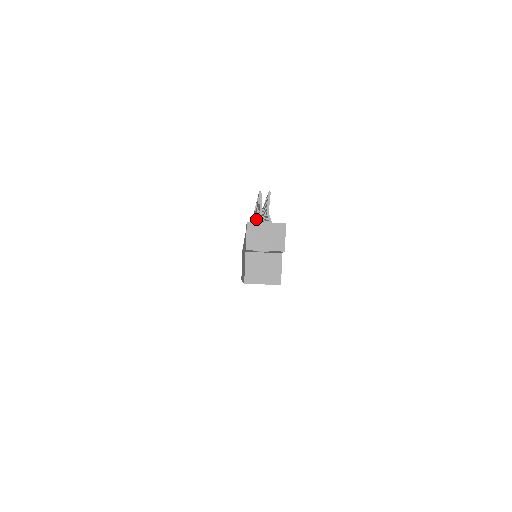
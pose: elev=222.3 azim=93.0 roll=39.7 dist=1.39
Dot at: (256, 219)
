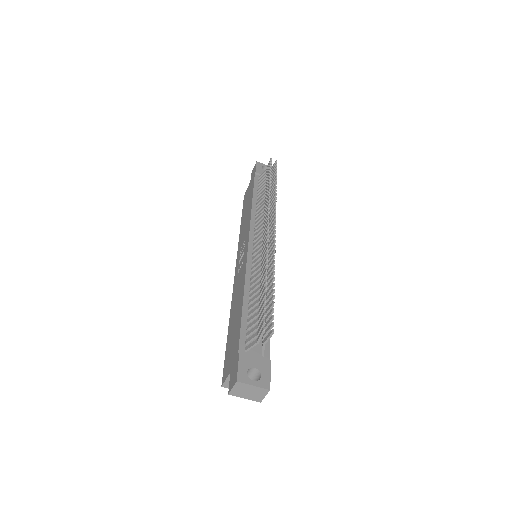
Dot at: (260, 287)
